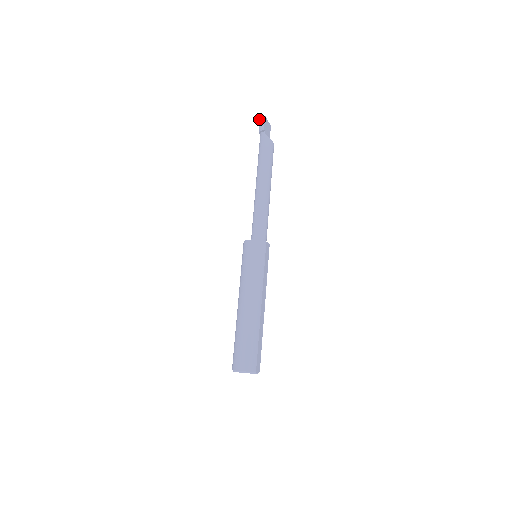
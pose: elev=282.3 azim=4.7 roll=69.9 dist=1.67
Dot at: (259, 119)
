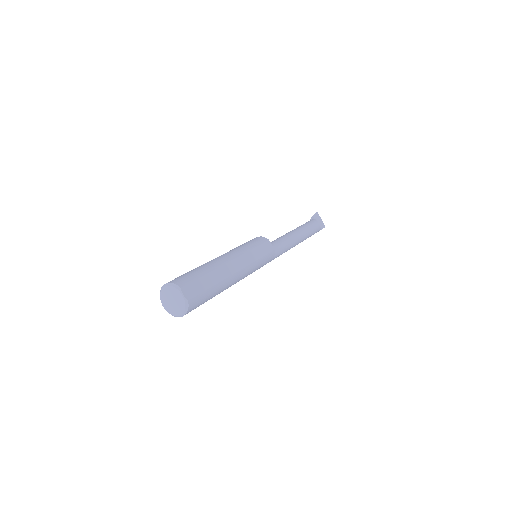
Dot at: occluded
